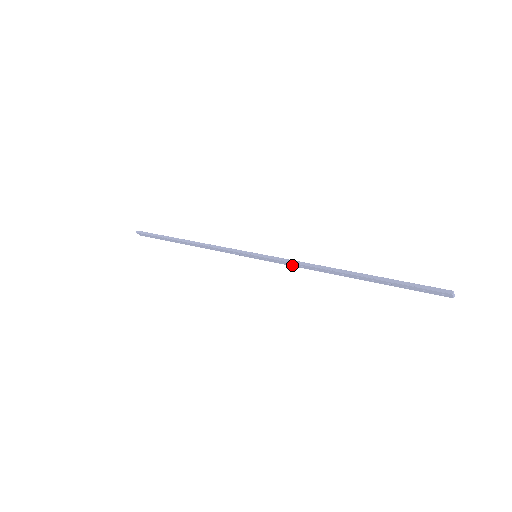
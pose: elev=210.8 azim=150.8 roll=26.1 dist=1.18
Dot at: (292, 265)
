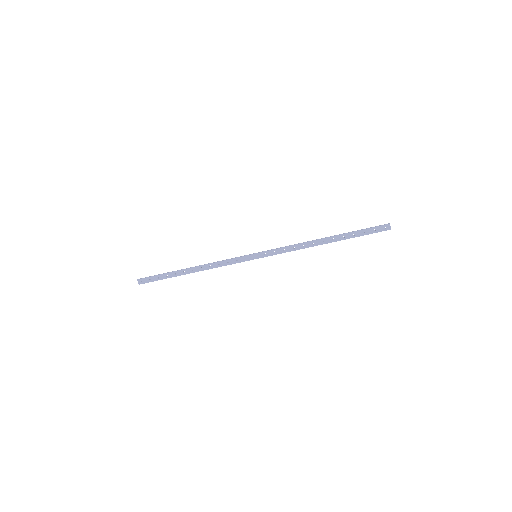
Dot at: (285, 251)
